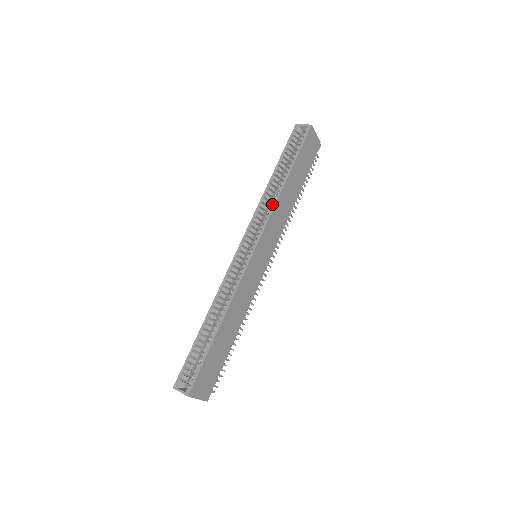
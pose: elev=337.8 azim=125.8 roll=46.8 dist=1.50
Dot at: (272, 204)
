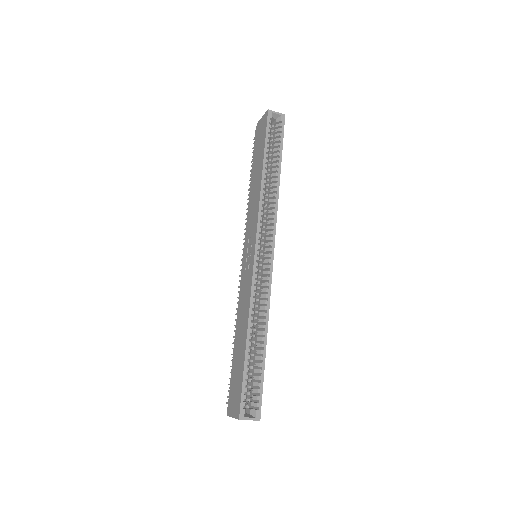
Dot at: (273, 202)
